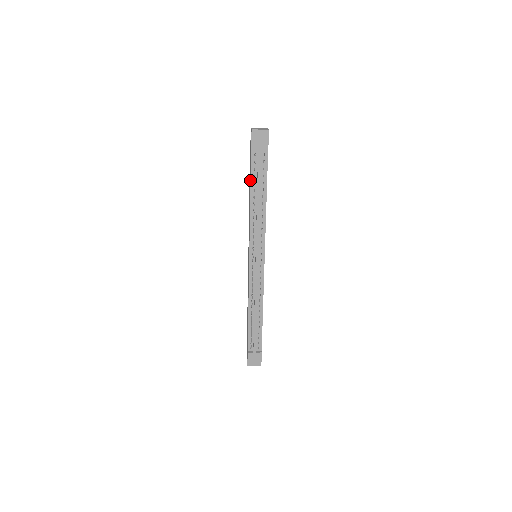
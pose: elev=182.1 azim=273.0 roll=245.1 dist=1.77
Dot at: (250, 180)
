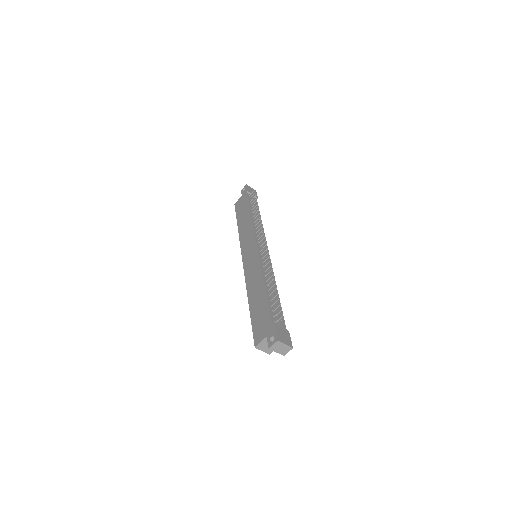
Dot at: (248, 205)
